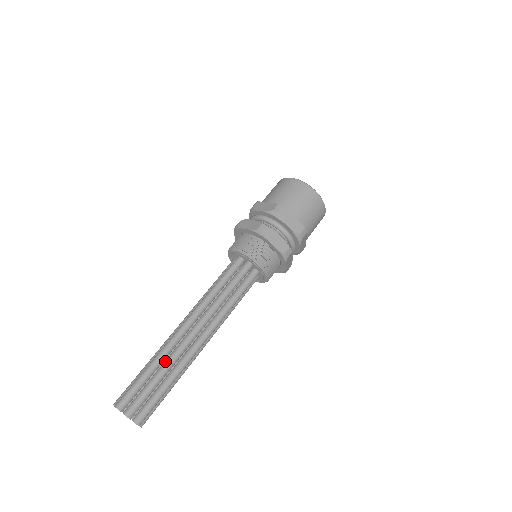
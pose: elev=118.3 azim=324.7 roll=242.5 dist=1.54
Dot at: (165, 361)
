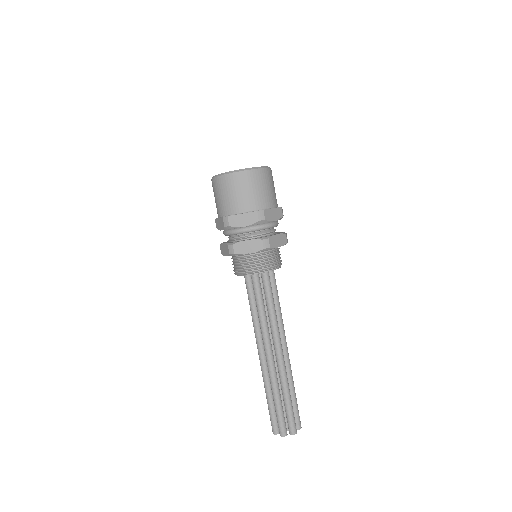
Dot at: (271, 388)
